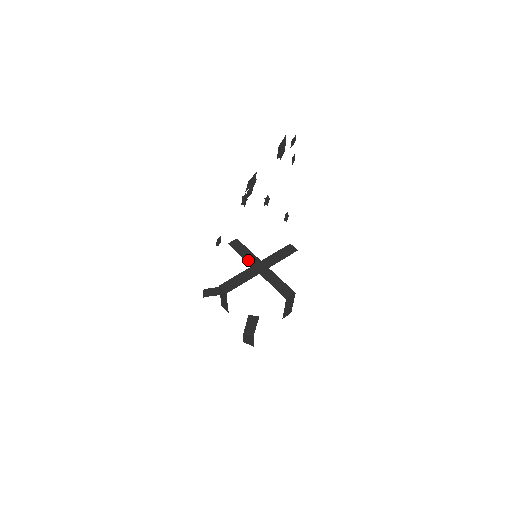
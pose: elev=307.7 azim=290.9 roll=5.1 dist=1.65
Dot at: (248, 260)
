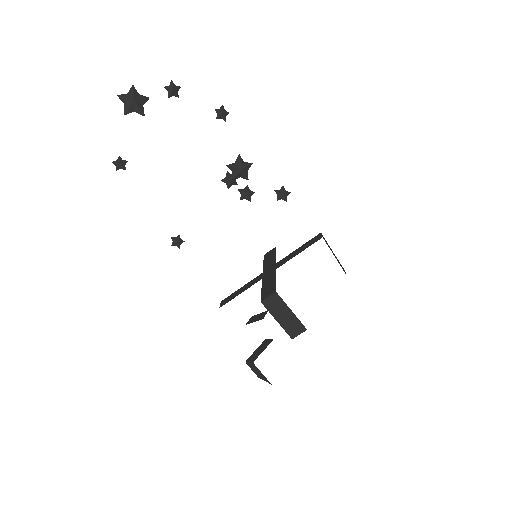
Dot at: (265, 266)
